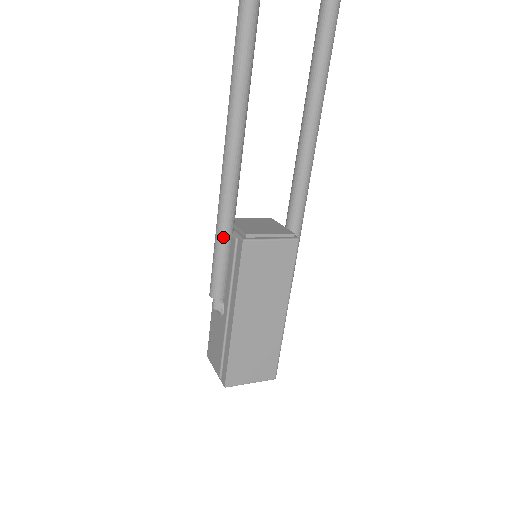
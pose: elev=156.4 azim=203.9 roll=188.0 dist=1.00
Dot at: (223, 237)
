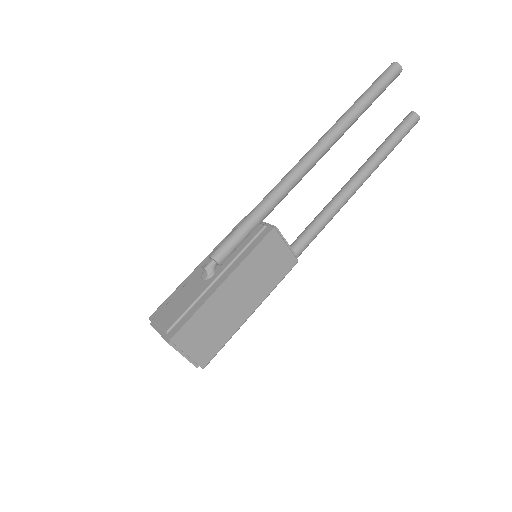
Dot at: (255, 219)
